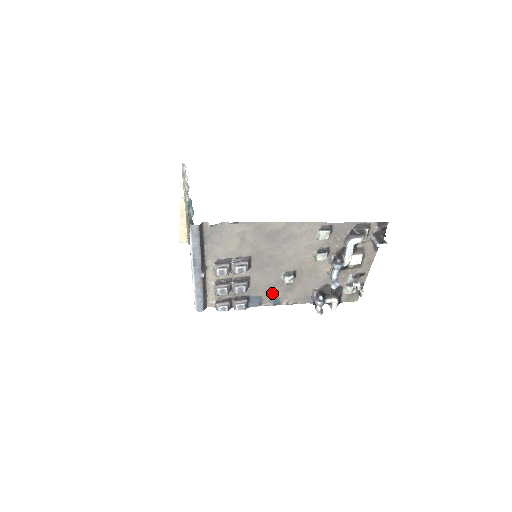
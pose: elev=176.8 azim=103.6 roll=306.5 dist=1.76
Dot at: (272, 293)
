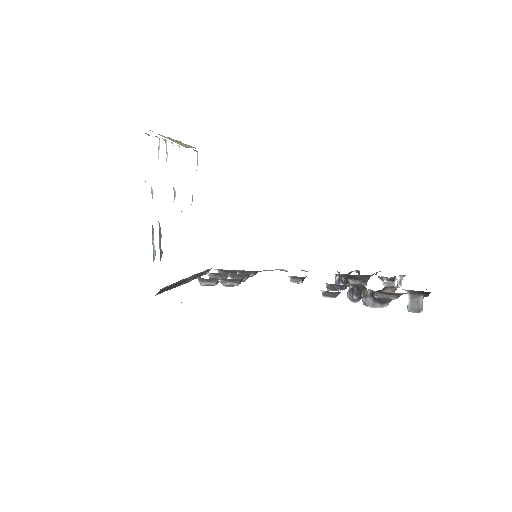
Dot at: occluded
